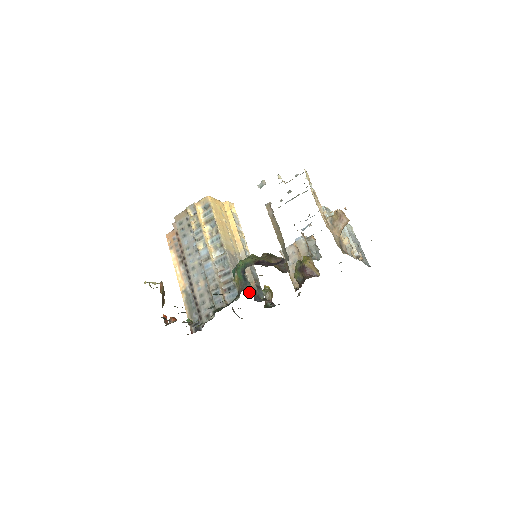
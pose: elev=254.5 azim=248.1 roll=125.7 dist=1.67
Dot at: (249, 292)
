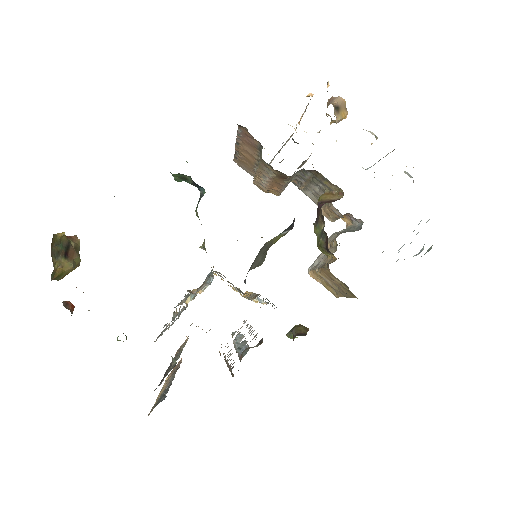
Dot at: occluded
